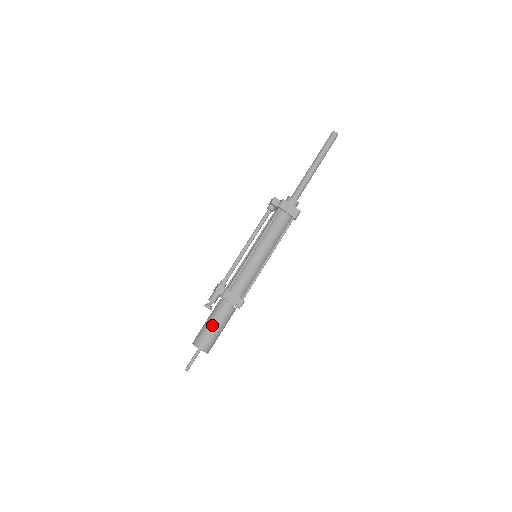
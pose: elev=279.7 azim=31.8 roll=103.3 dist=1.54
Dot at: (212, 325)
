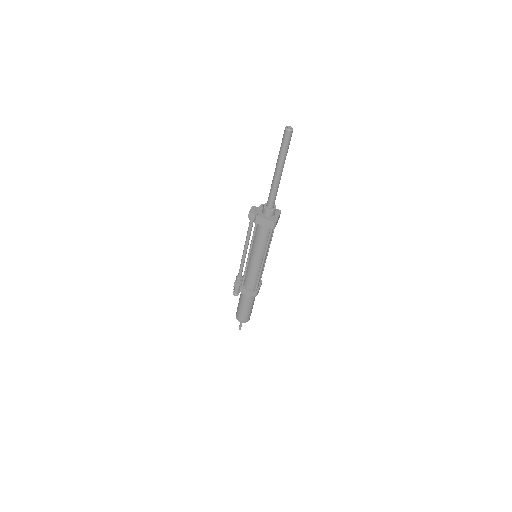
Dot at: (241, 308)
